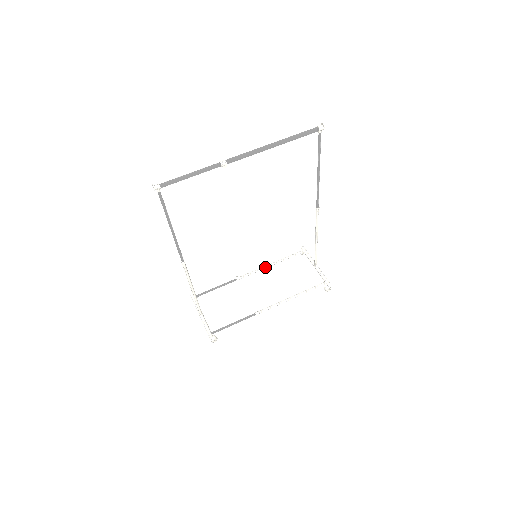
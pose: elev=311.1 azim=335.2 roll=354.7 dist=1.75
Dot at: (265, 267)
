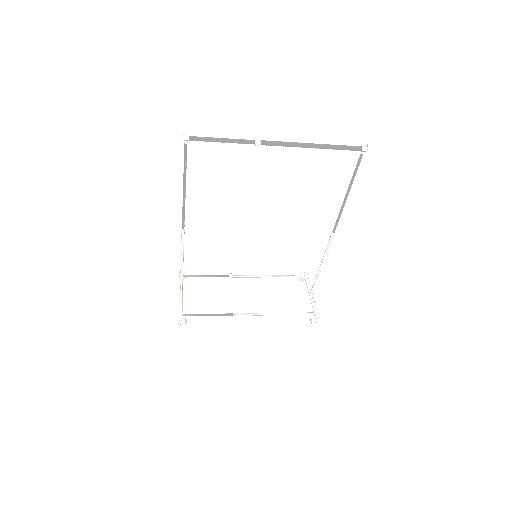
Dot at: (262, 276)
